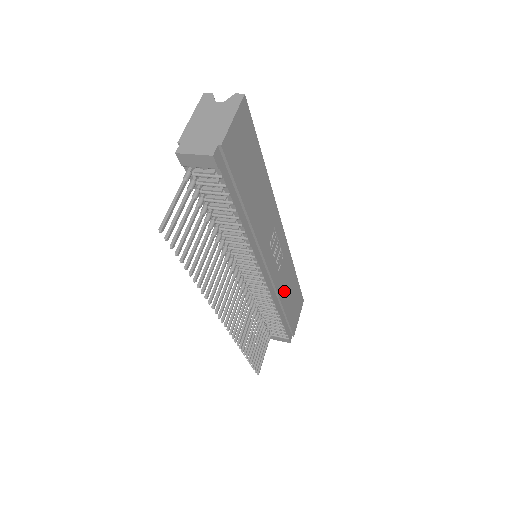
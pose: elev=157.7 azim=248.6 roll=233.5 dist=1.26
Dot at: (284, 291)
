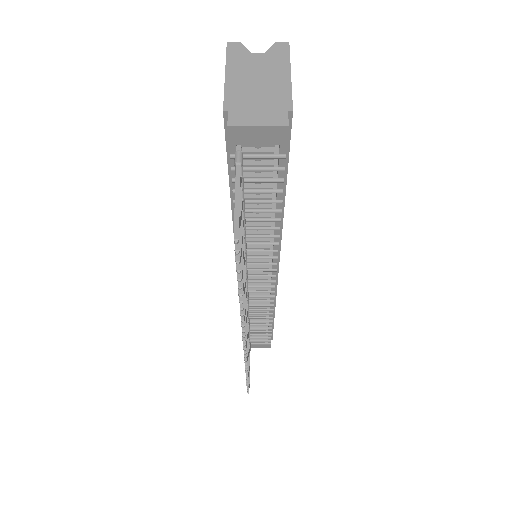
Dot at: occluded
